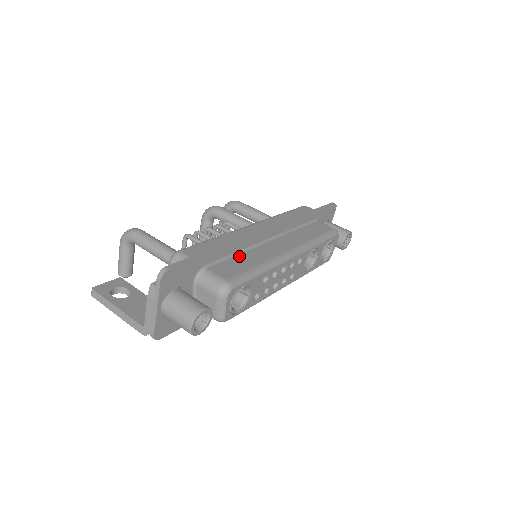
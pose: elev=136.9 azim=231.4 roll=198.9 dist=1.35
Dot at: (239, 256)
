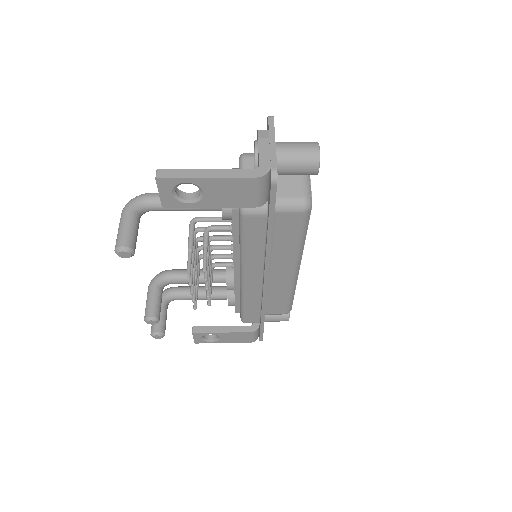
Dot at: occluded
